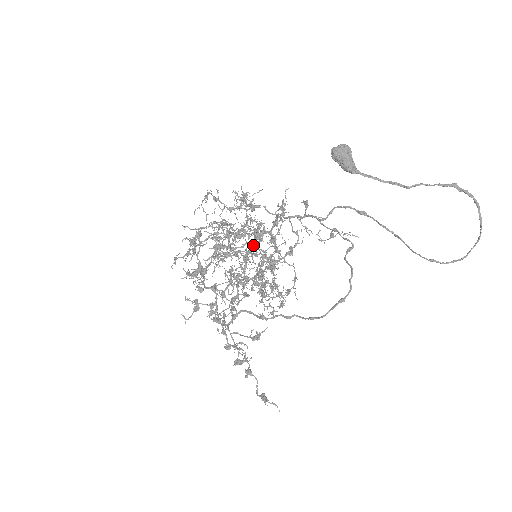
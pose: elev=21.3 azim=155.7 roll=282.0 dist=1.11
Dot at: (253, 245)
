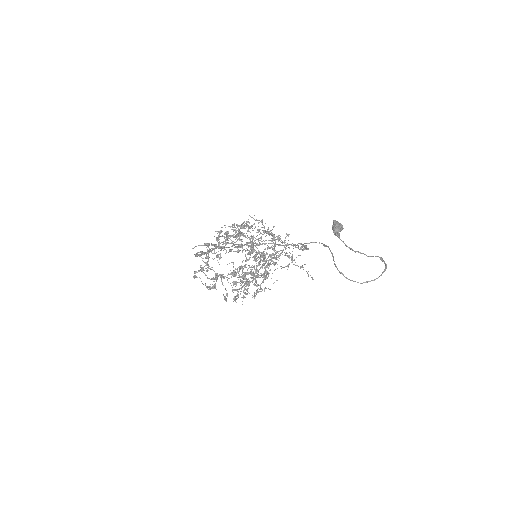
Dot at: occluded
